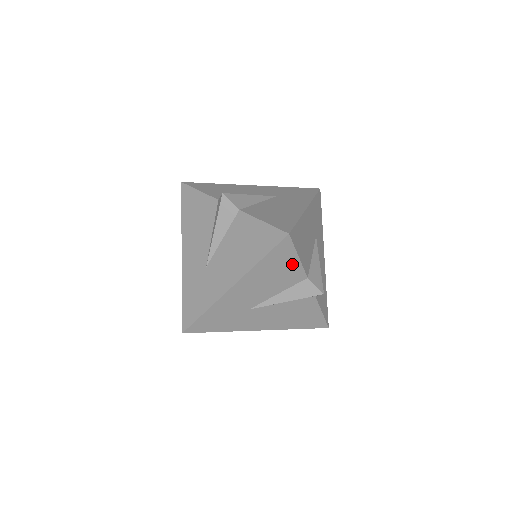
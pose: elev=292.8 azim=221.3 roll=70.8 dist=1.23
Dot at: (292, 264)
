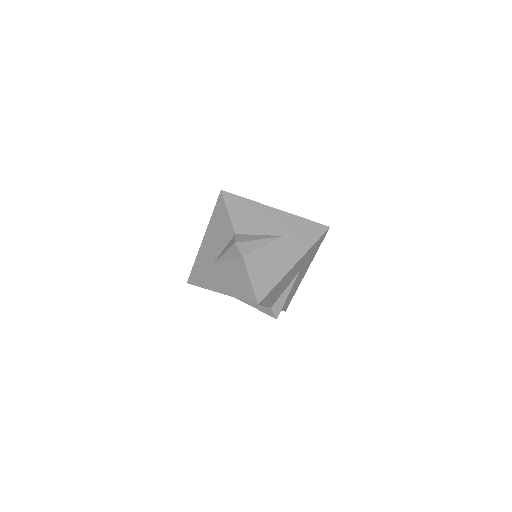
Dot at: occluded
